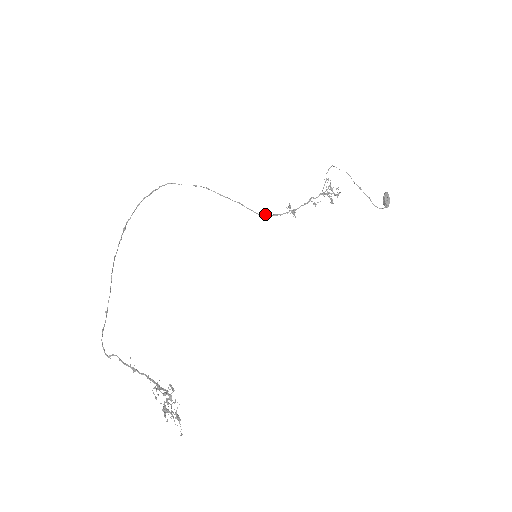
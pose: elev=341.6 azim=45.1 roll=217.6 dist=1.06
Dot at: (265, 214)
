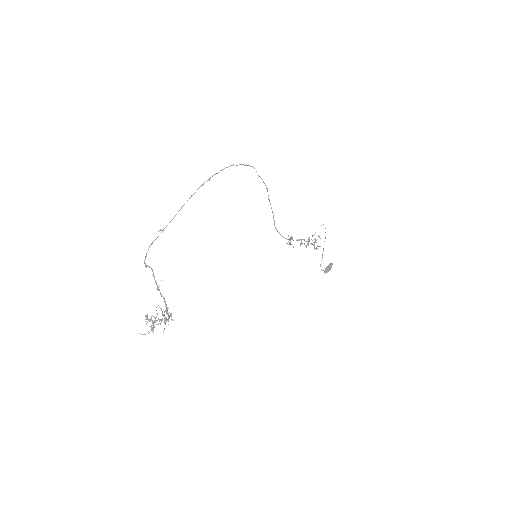
Dot at: occluded
